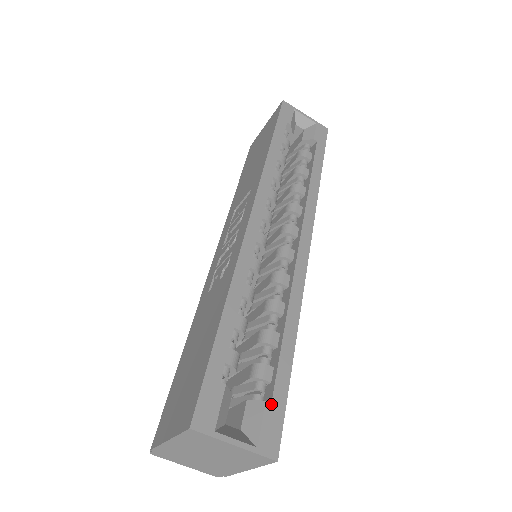
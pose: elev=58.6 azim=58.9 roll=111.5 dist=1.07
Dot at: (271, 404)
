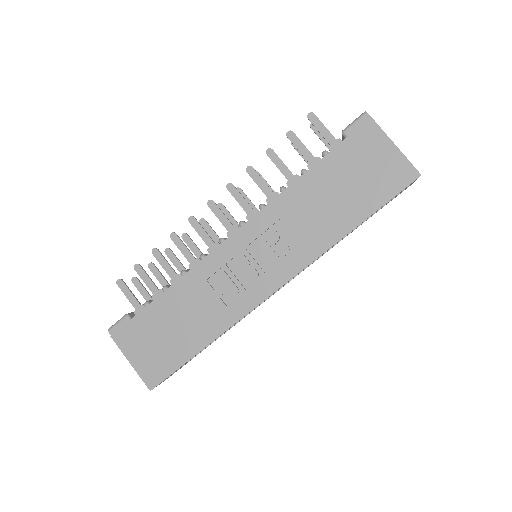
Dot at: occluded
